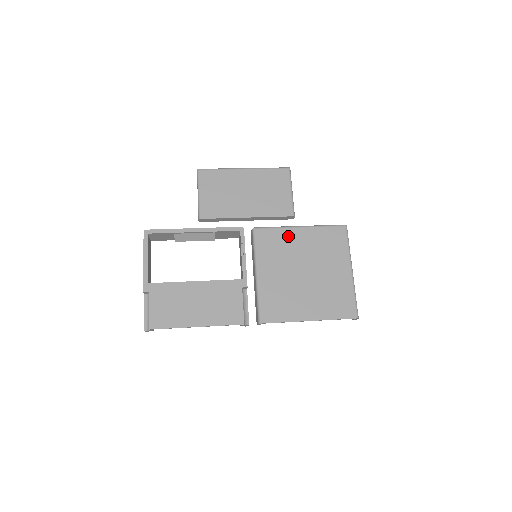
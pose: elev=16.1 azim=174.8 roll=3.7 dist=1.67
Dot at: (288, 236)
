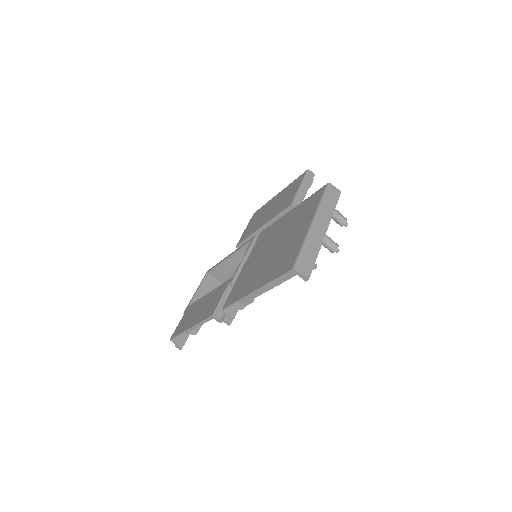
Dot at: (278, 224)
